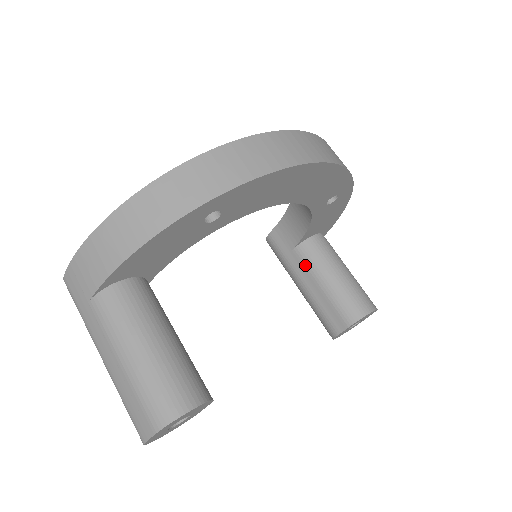
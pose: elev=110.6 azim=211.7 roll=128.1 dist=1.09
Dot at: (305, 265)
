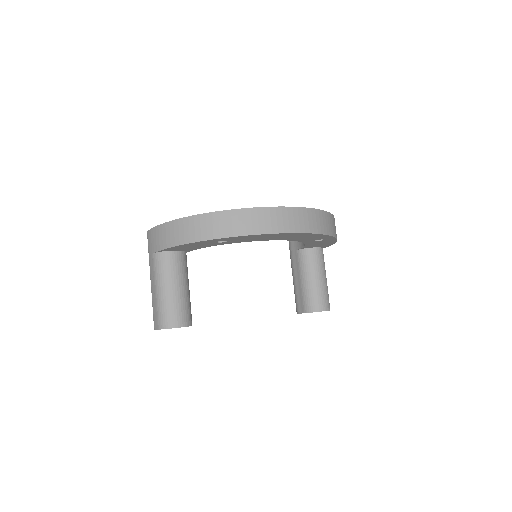
Dot at: (299, 264)
